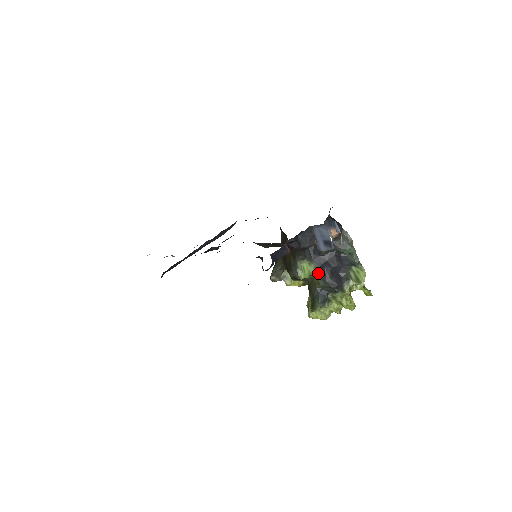
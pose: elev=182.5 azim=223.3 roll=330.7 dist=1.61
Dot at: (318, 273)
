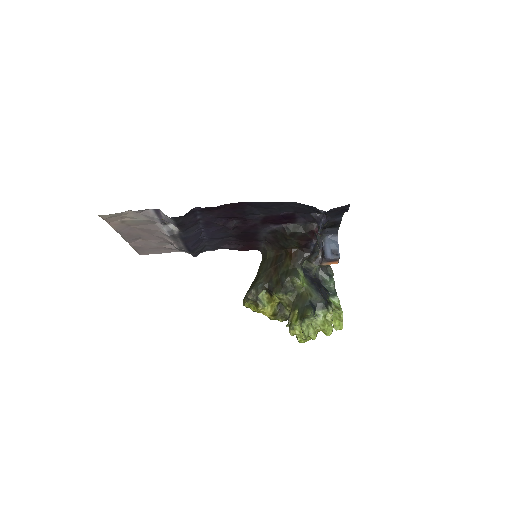
Dot at: (311, 286)
